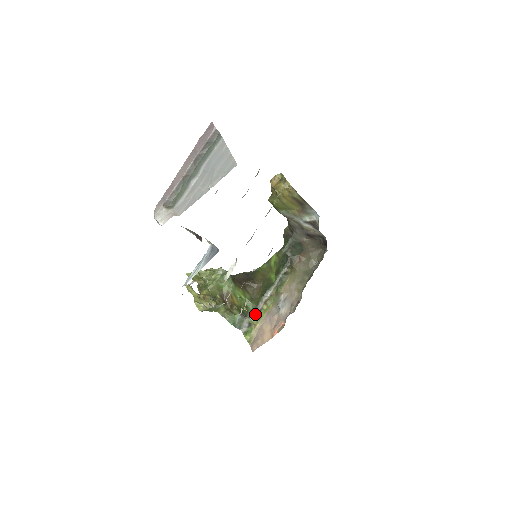
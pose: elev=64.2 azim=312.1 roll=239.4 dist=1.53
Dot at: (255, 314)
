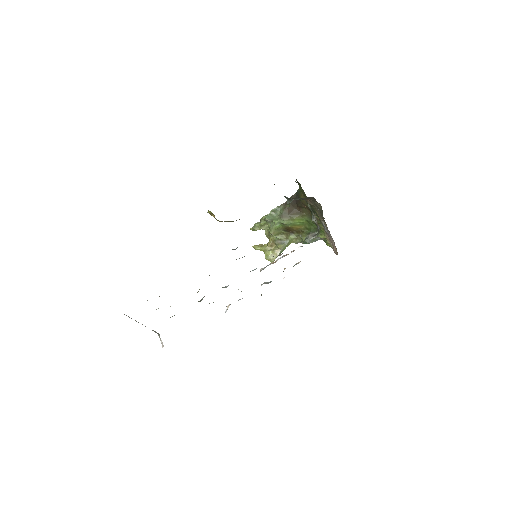
Dot at: (318, 232)
